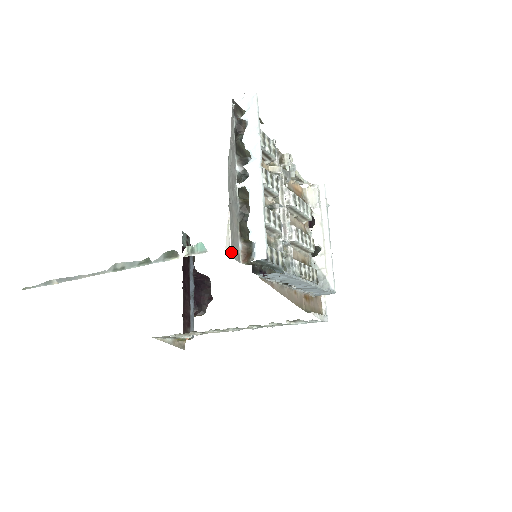
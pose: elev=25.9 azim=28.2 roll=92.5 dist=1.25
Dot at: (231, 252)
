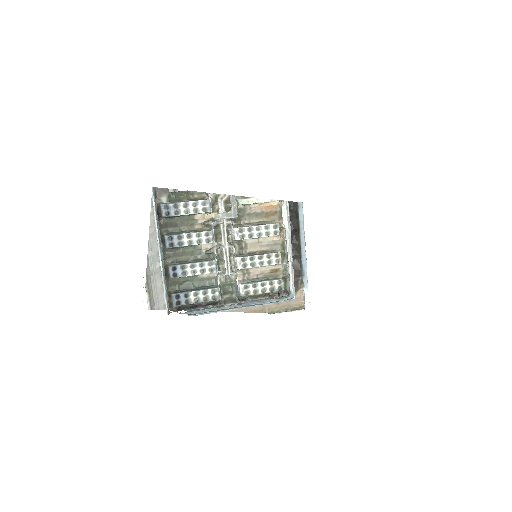
Dot at: (155, 306)
